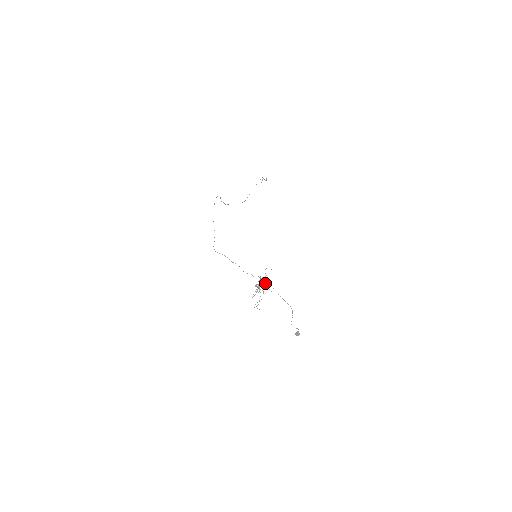
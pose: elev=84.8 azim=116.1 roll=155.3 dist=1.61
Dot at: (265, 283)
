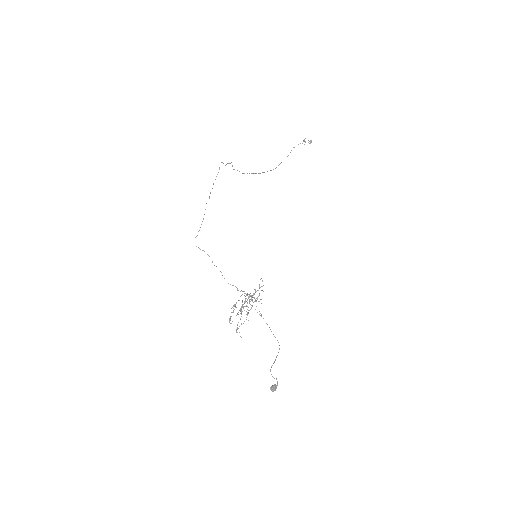
Dot at: (252, 301)
